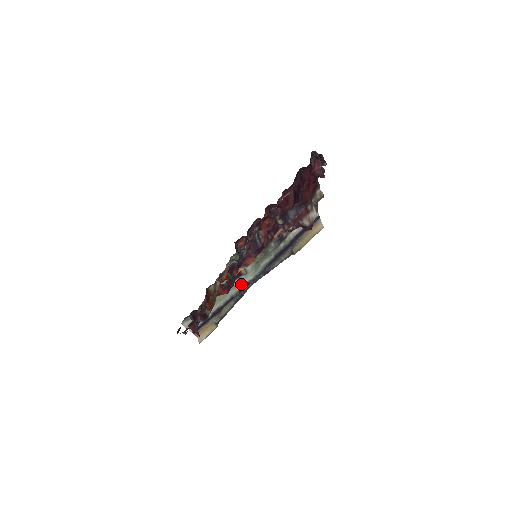
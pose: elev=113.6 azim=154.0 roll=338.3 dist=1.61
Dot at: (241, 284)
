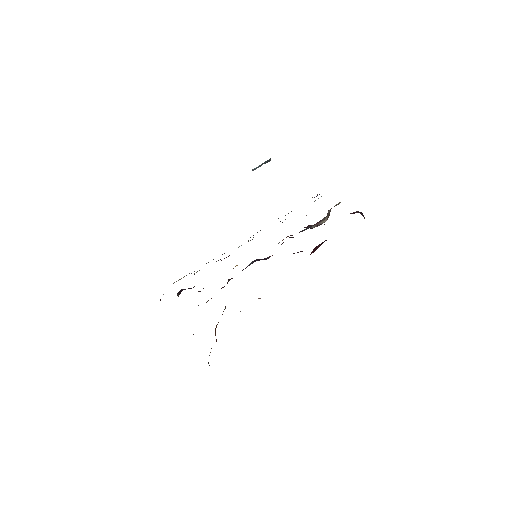
Dot at: occluded
